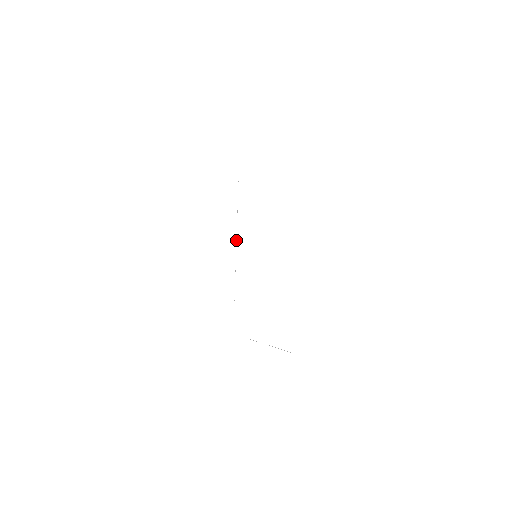
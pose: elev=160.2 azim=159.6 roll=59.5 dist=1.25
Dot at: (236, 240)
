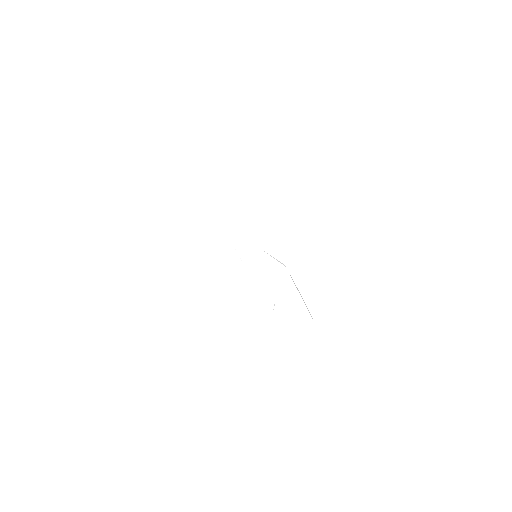
Dot at: occluded
